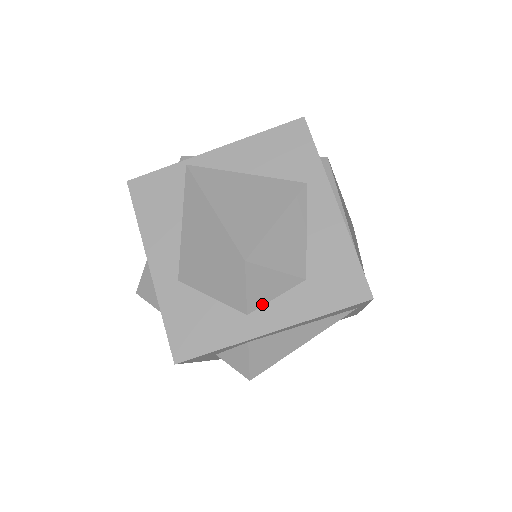
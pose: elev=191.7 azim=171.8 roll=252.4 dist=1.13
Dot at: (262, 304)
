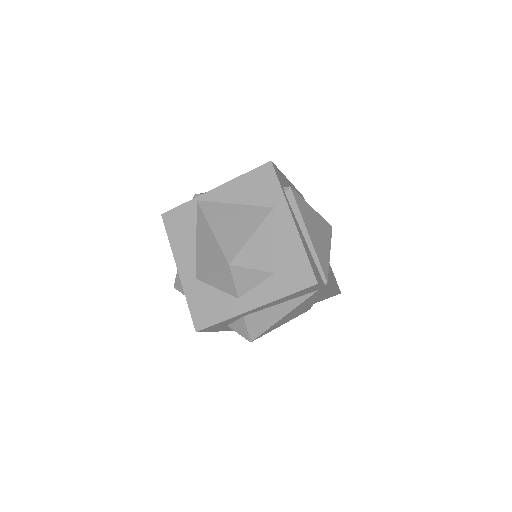
Dot at: (247, 291)
